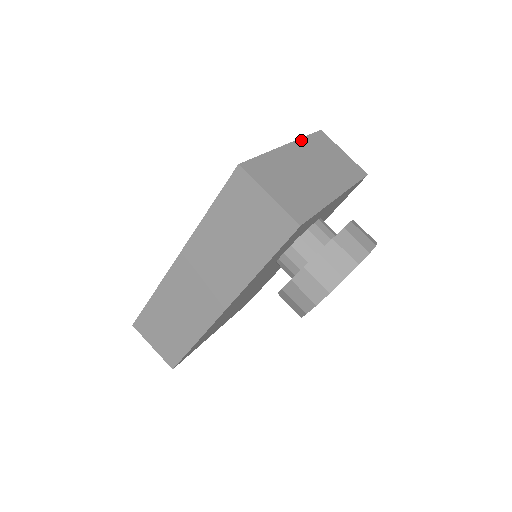
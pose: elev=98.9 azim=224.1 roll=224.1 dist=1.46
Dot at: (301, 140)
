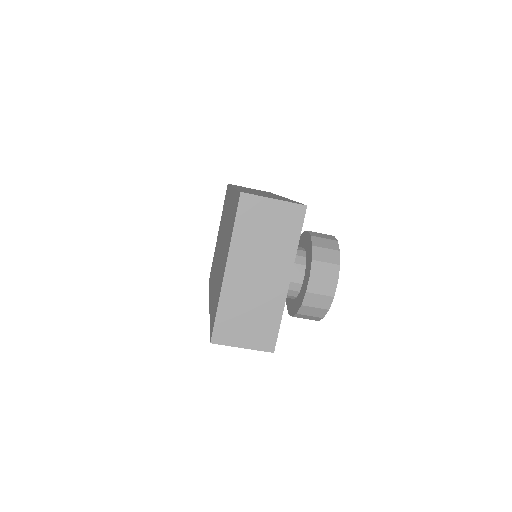
Dot at: (232, 243)
